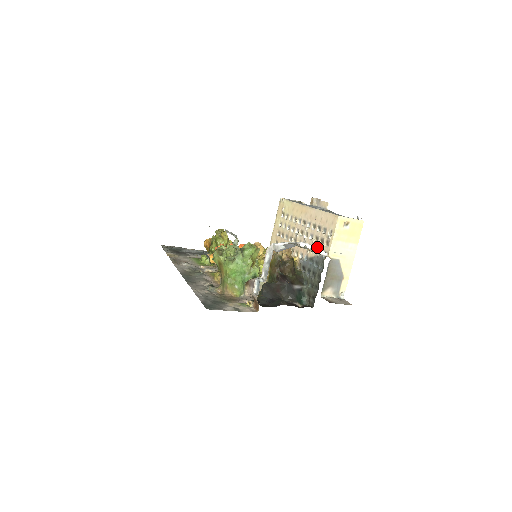
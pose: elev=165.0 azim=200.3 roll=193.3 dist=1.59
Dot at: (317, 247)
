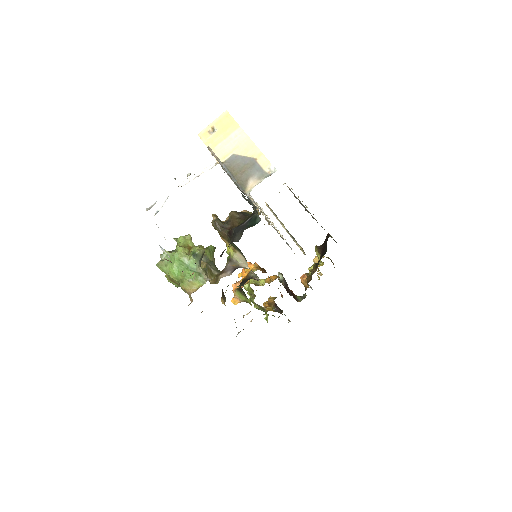
Dot at: occluded
